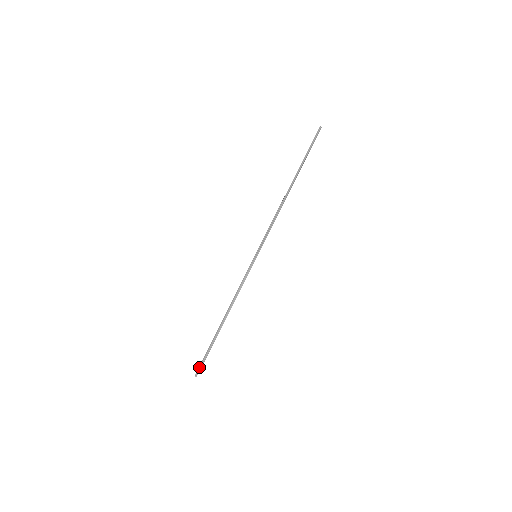
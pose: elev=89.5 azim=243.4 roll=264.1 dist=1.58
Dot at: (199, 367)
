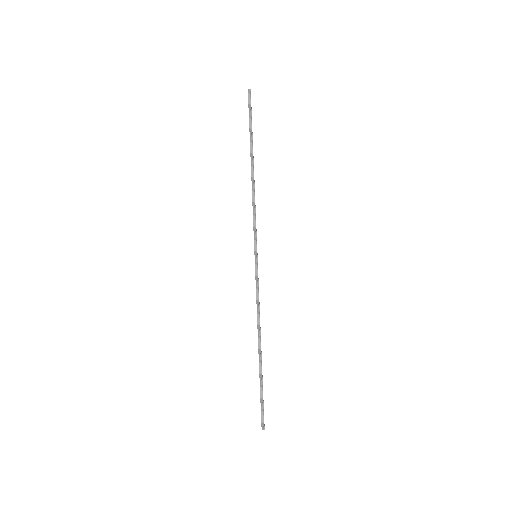
Dot at: (261, 416)
